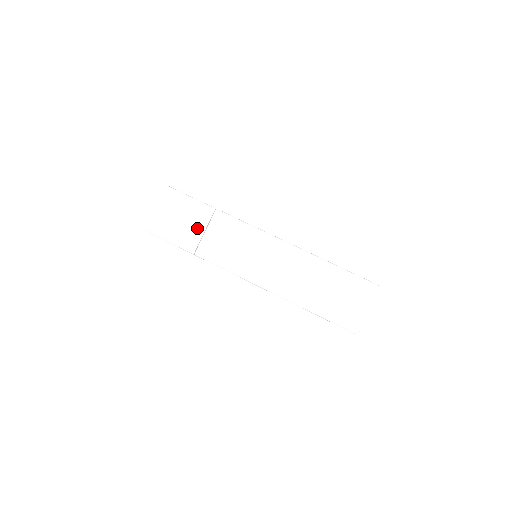
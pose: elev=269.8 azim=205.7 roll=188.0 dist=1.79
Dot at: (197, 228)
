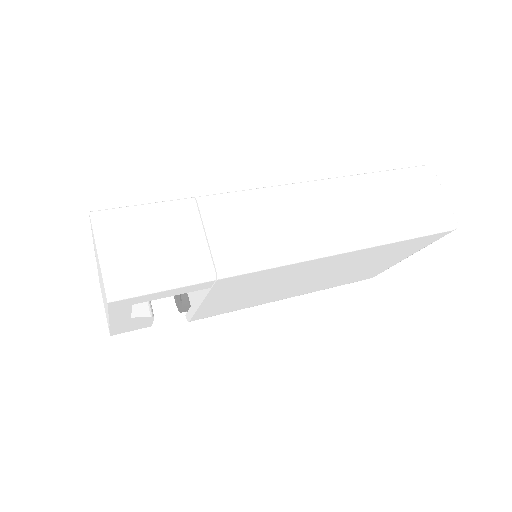
Dot at: (191, 238)
